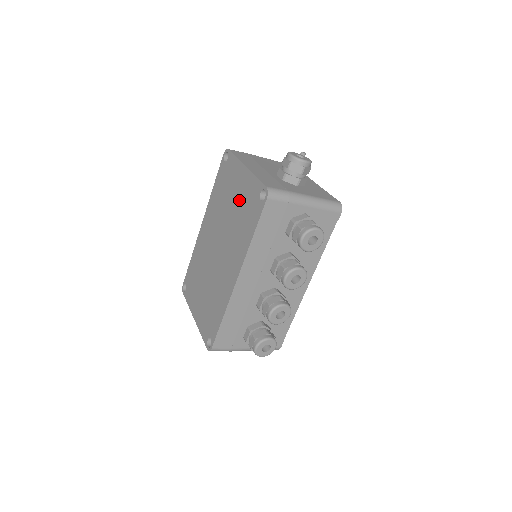
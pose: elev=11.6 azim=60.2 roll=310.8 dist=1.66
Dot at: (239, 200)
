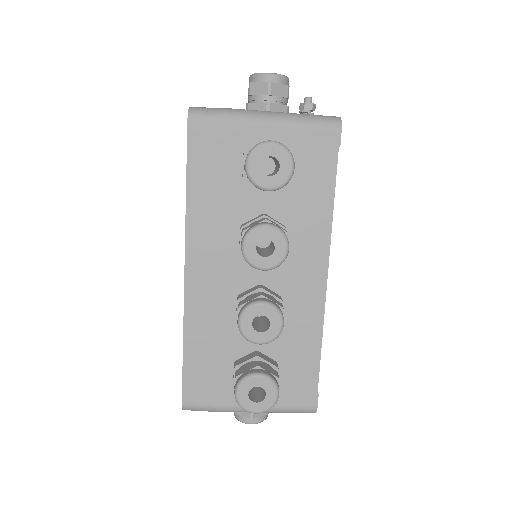
Dot at: occluded
